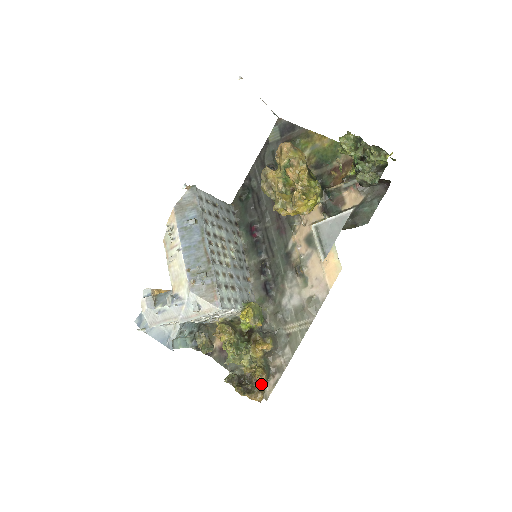
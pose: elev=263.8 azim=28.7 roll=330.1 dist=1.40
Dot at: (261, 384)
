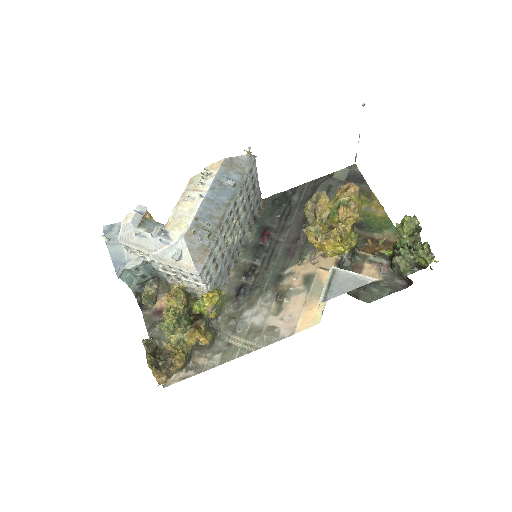
Dot at: (173, 369)
